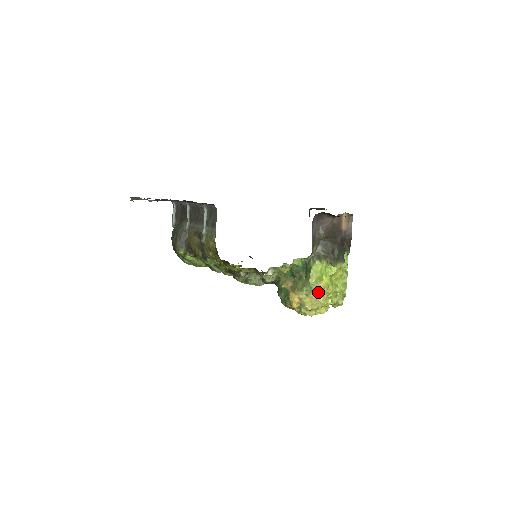
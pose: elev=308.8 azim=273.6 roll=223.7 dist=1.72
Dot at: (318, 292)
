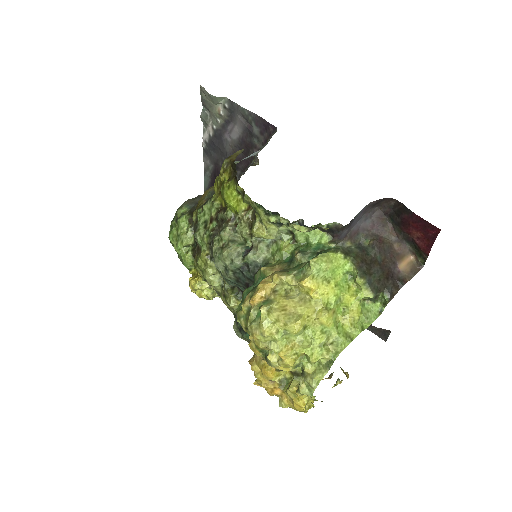
Dot at: (306, 301)
